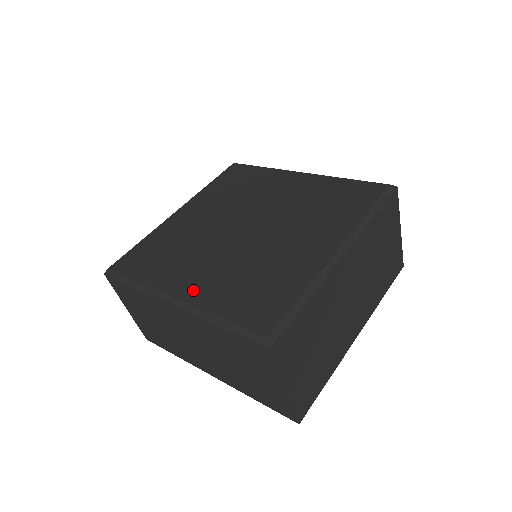
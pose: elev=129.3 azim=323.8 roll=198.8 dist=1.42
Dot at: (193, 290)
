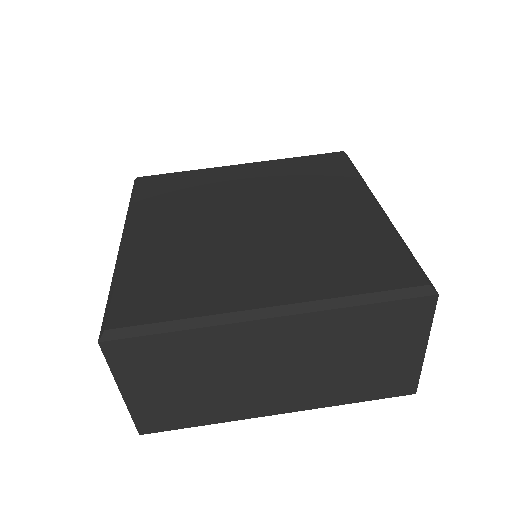
Dot at: (141, 241)
